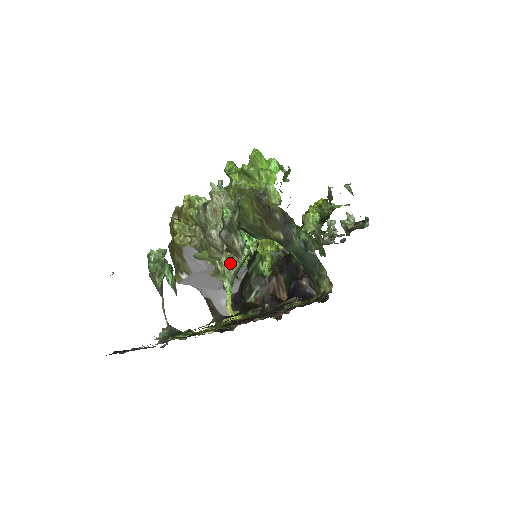
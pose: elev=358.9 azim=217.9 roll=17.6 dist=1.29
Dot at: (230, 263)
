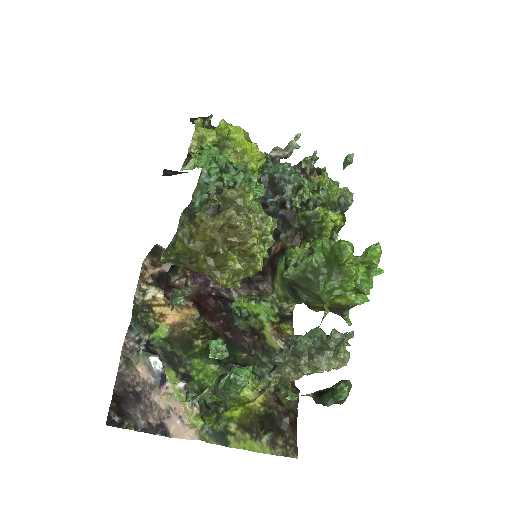
Dot at: occluded
